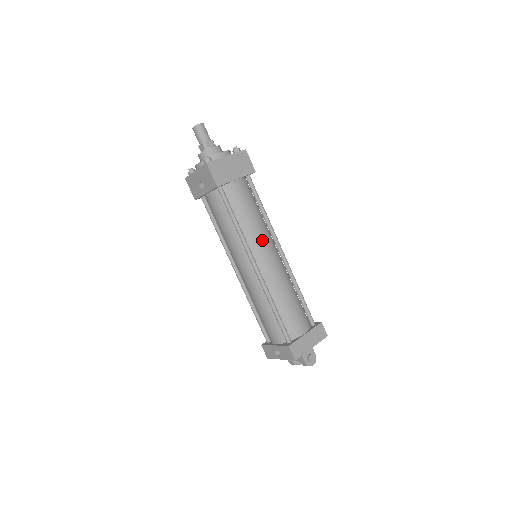
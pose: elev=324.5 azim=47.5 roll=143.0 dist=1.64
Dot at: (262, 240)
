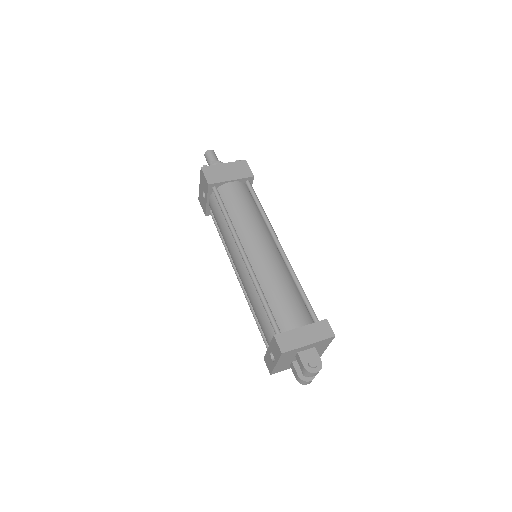
Dot at: (254, 231)
